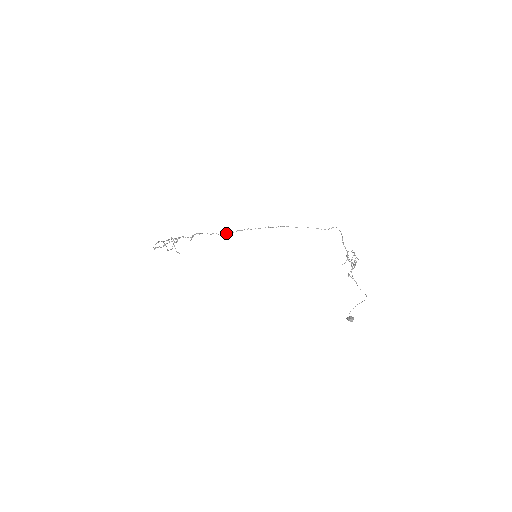
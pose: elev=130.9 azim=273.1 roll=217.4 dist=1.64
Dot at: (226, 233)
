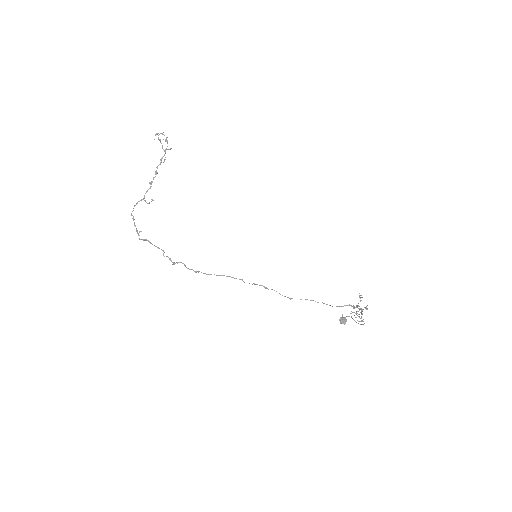
Dot at: occluded
